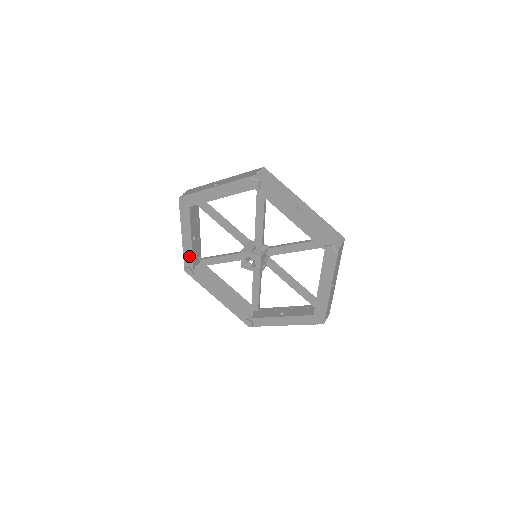
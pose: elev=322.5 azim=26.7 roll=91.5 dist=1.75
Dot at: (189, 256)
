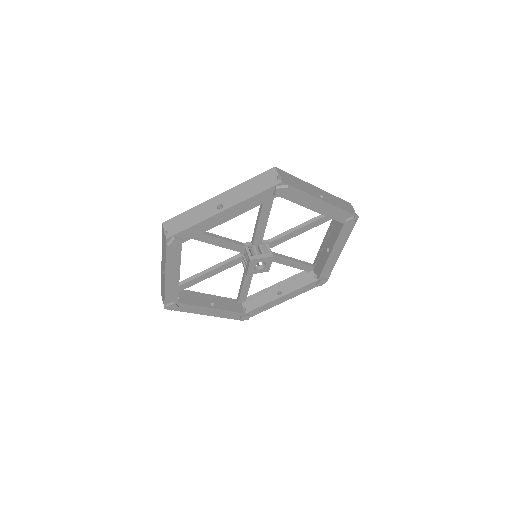
Dot at: (173, 292)
